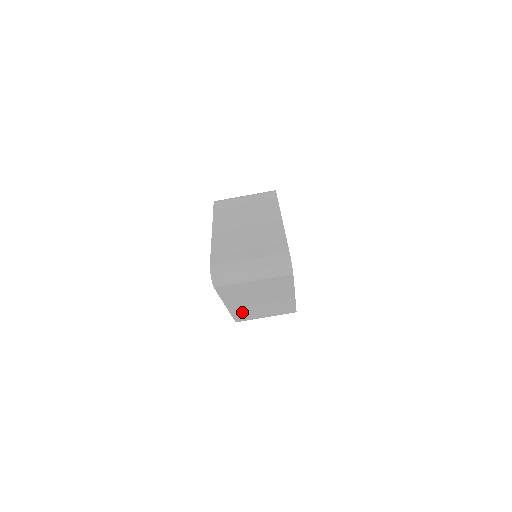
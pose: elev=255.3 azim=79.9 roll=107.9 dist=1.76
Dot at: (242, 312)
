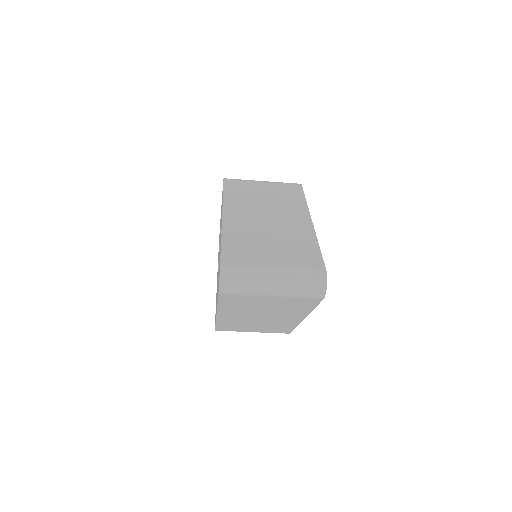
Dot at: (230, 323)
